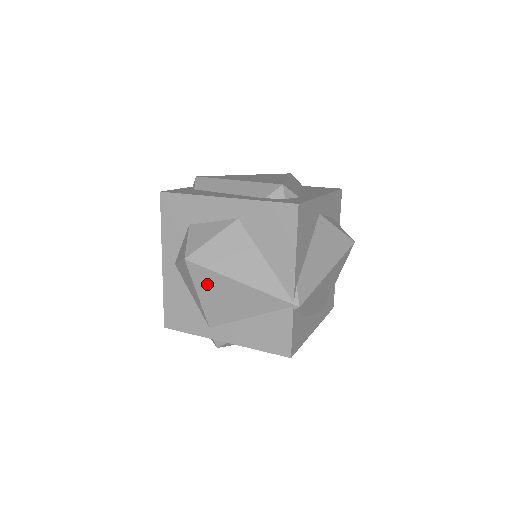
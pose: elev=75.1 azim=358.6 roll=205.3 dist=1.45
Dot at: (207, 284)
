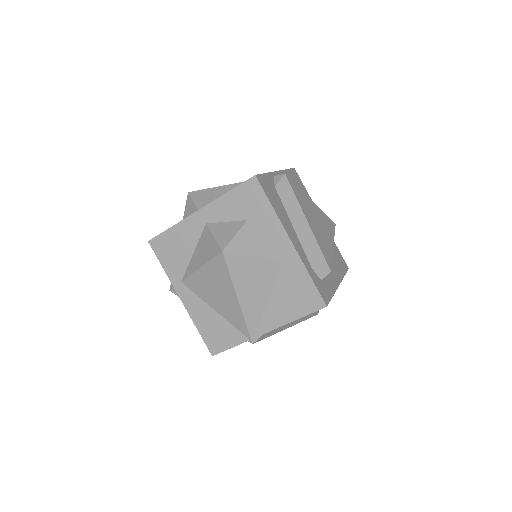
Dot at: (216, 273)
